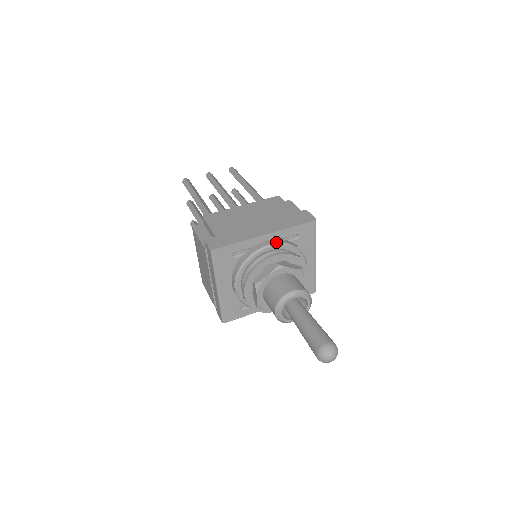
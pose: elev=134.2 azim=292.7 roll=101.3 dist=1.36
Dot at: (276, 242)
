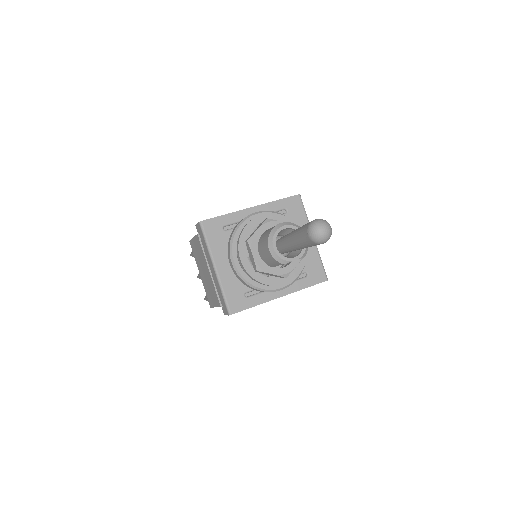
Dot at: (263, 211)
